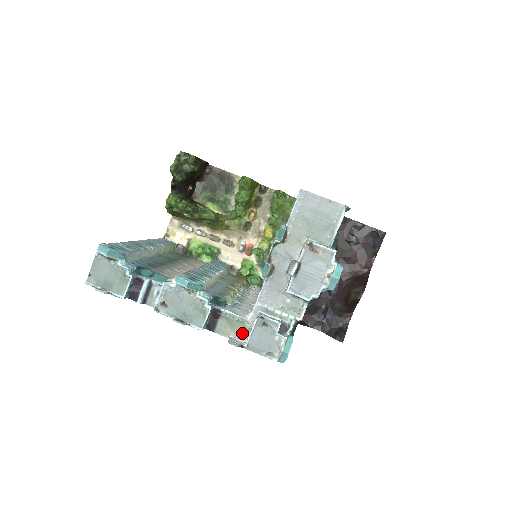
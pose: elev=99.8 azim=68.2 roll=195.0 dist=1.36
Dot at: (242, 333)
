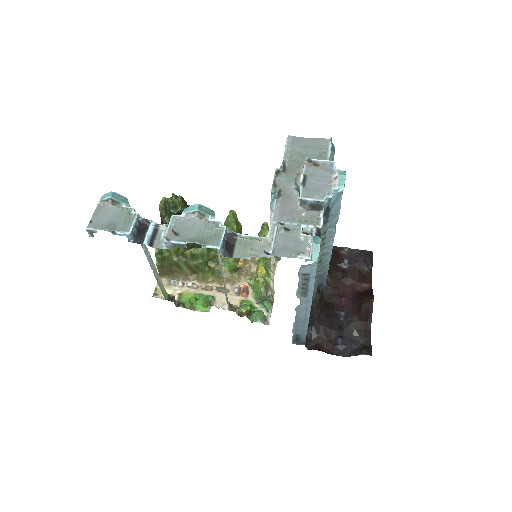
Dot at: occluded
